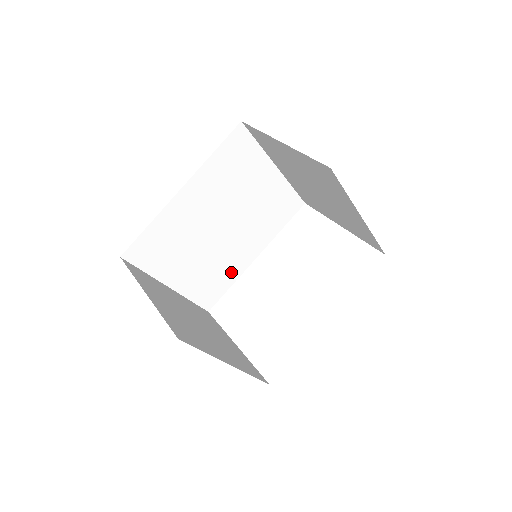
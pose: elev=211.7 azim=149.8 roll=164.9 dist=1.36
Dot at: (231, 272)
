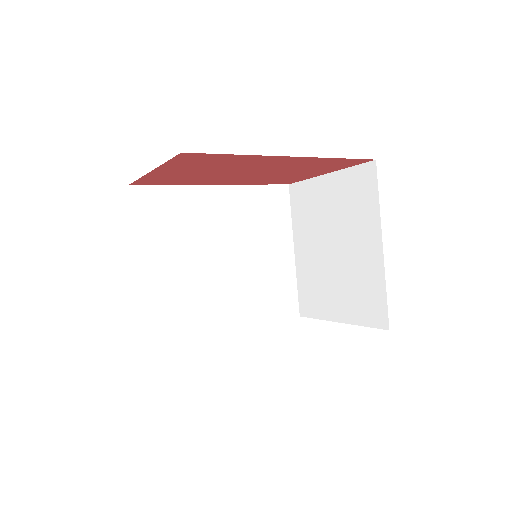
Dot at: (197, 319)
